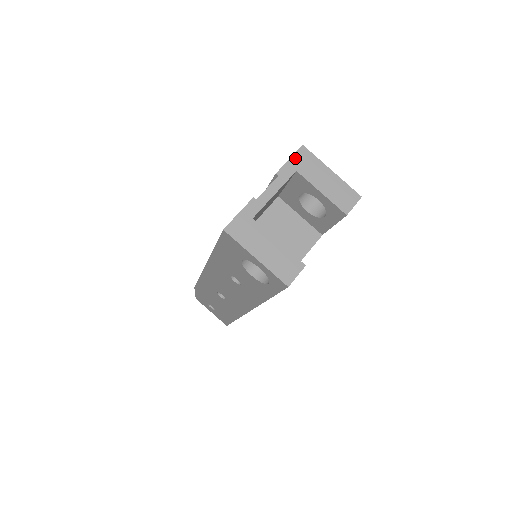
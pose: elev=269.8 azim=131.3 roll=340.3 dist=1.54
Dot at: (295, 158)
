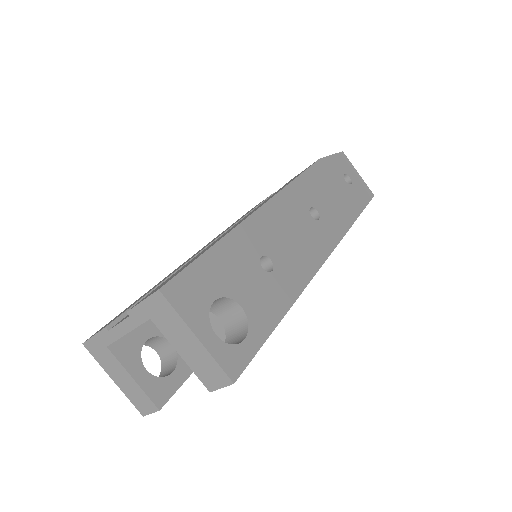
Dot at: (148, 303)
